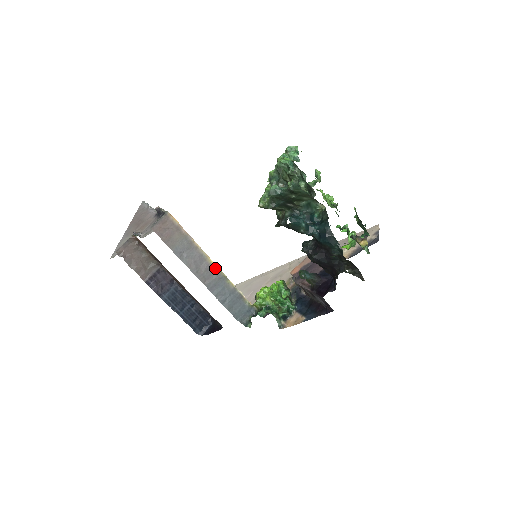
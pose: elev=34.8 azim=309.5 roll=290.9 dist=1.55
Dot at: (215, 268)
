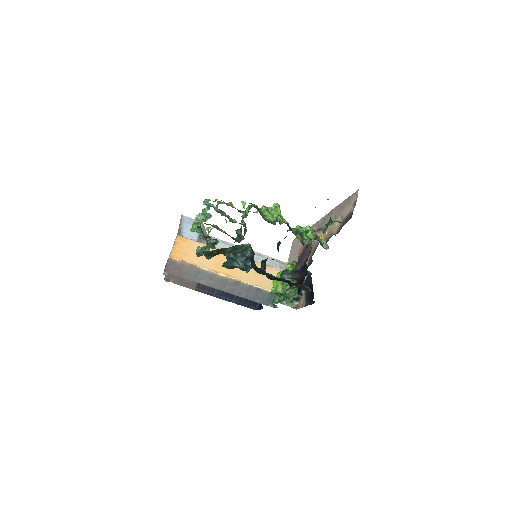
Dot at: (226, 278)
